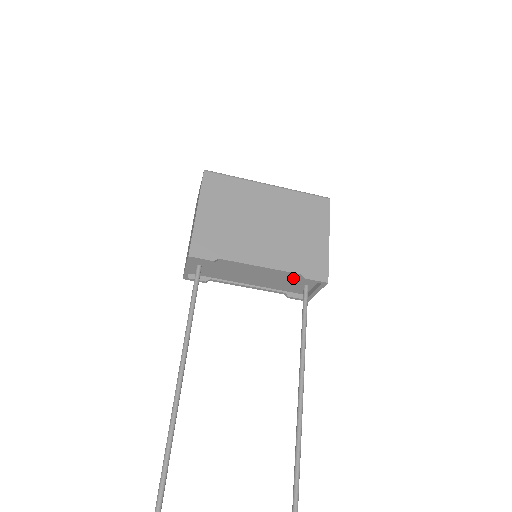
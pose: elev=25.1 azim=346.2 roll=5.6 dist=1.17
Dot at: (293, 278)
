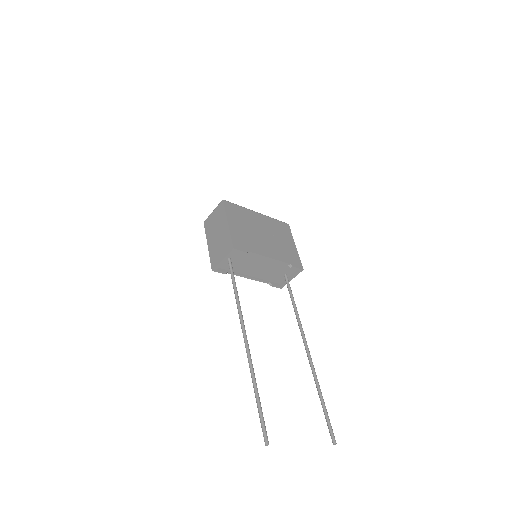
Dot at: (282, 268)
